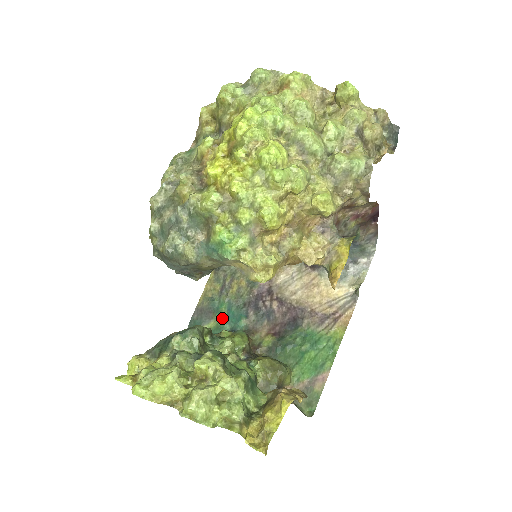
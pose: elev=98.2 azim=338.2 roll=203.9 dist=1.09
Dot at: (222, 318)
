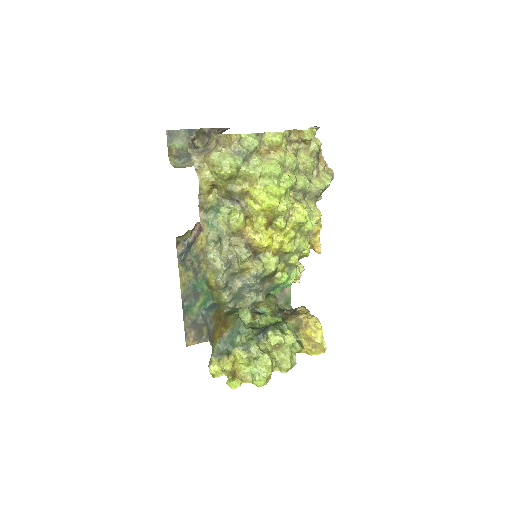
Dot at: (207, 292)
